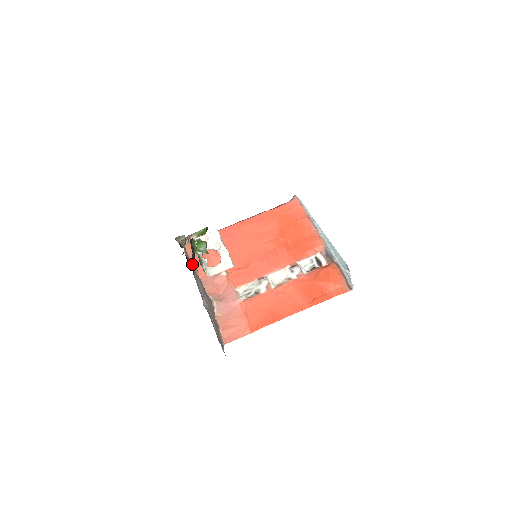
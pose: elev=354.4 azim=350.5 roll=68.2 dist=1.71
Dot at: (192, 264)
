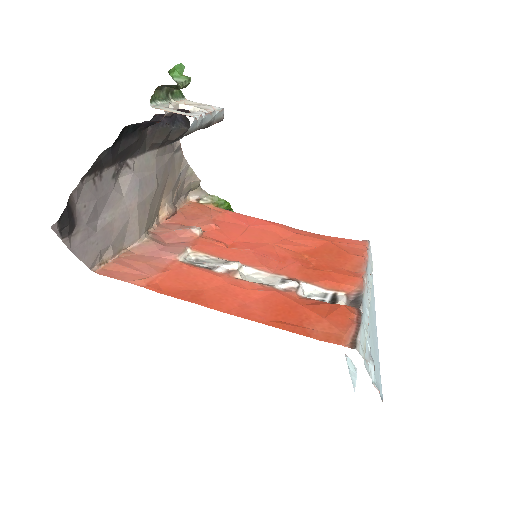
Dot at: (172, 198)
